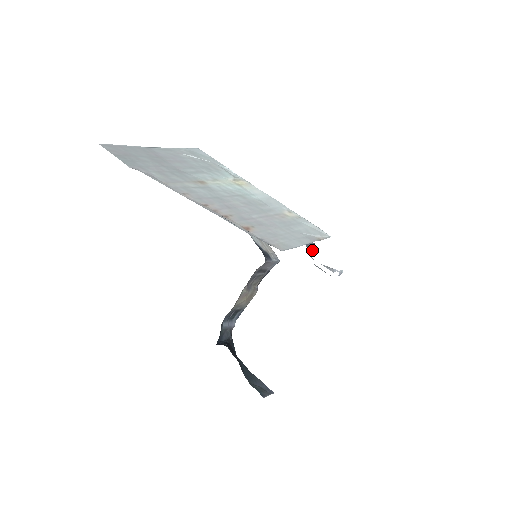
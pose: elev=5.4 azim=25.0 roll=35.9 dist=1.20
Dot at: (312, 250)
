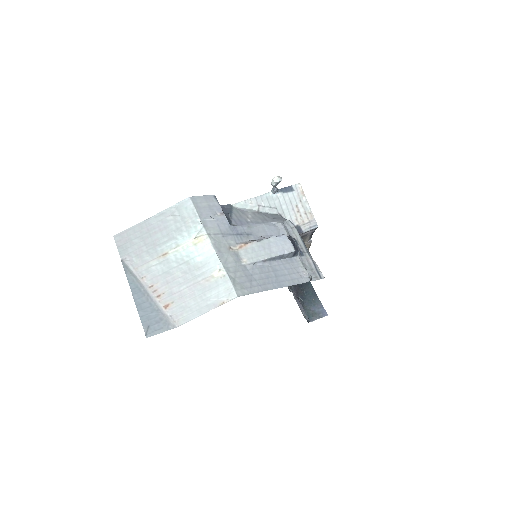
Dot at: (299, 252)
